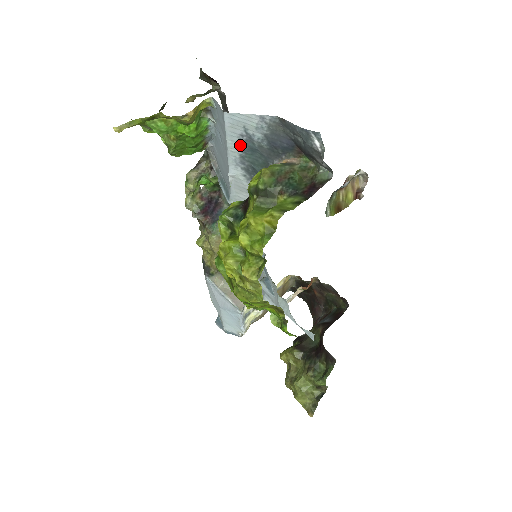
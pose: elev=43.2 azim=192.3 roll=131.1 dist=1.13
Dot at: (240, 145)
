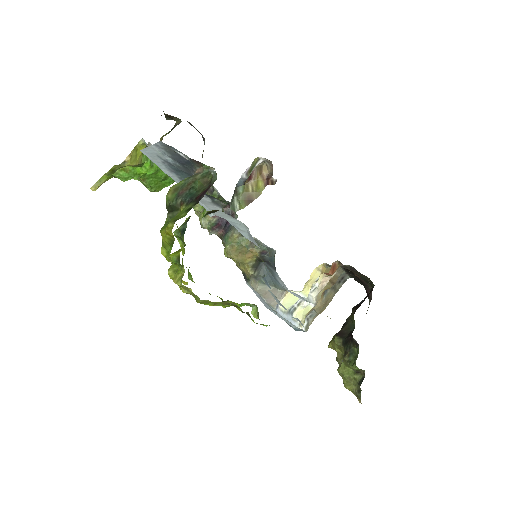
Dot at: (170, 170)
